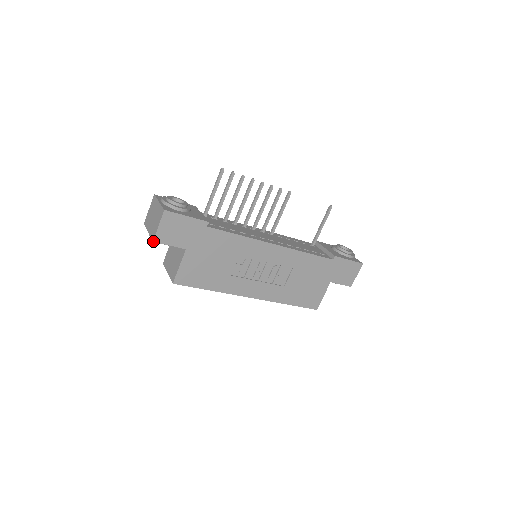
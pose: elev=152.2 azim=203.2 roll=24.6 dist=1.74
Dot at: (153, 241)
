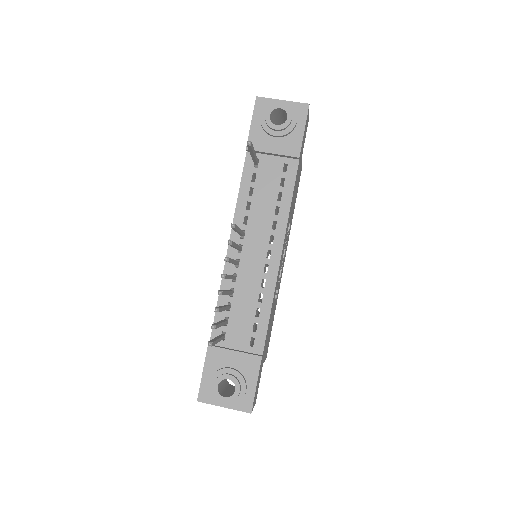
Dot at: (255, 403)
